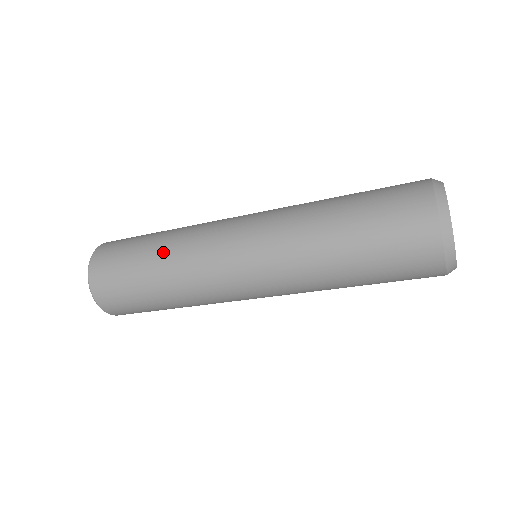
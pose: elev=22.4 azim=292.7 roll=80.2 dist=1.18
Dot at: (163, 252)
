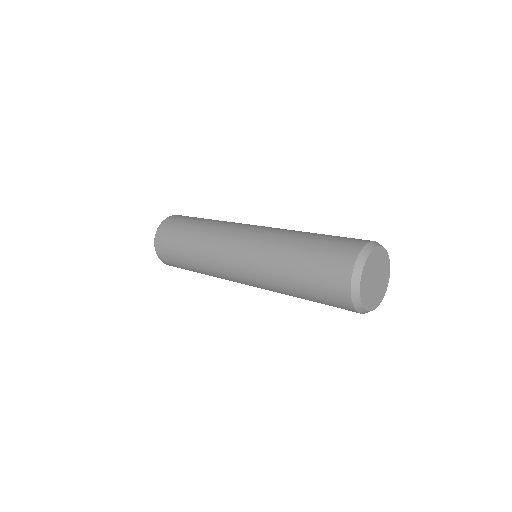
Dot at: (200, 271)
